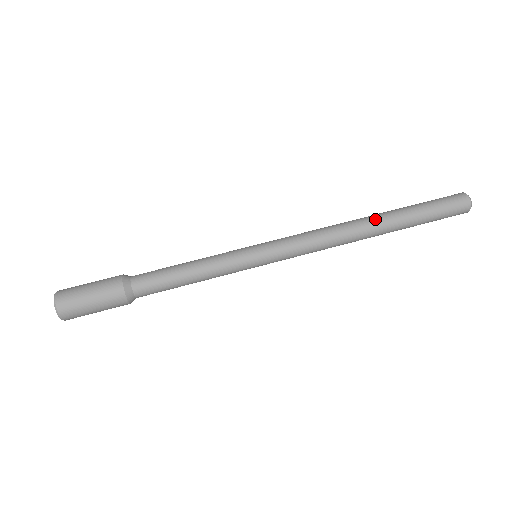
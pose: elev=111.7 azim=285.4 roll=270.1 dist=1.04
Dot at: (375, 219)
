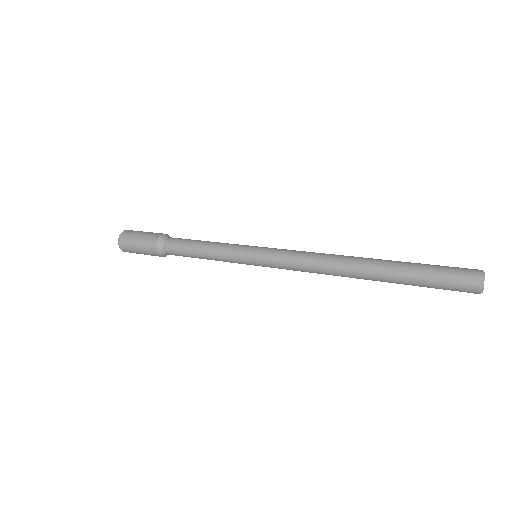
Dot at: (367, 259)
